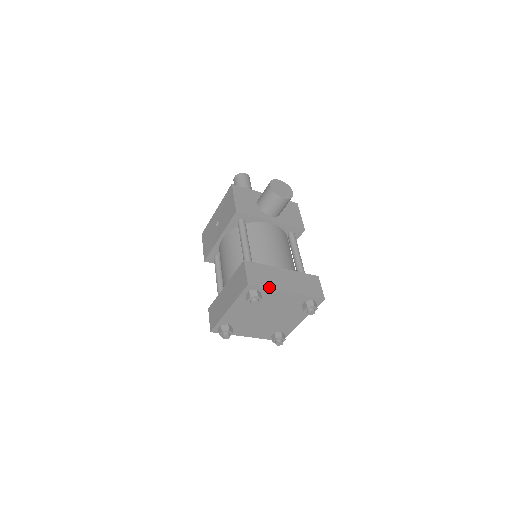
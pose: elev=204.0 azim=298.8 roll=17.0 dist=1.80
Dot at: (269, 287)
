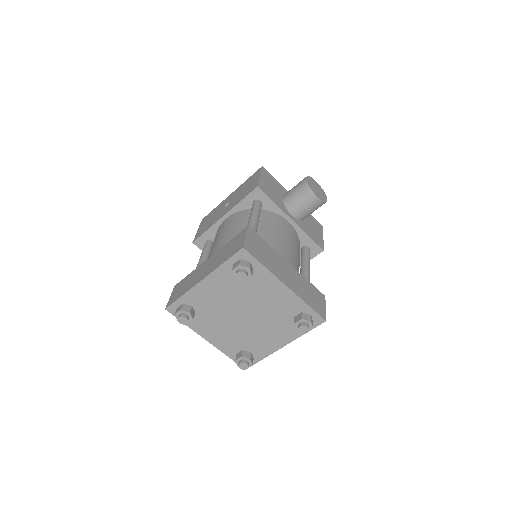
Dot at: (266, 266)
